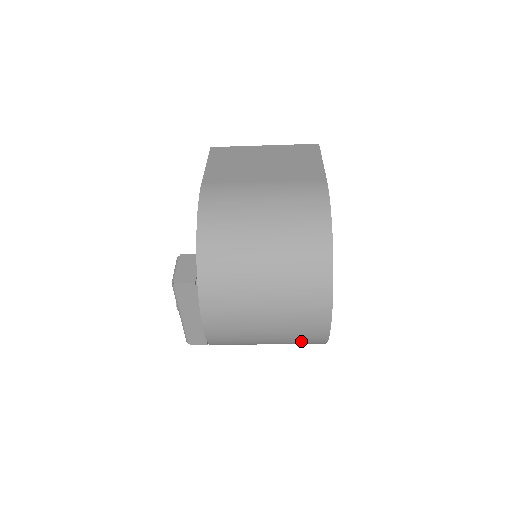
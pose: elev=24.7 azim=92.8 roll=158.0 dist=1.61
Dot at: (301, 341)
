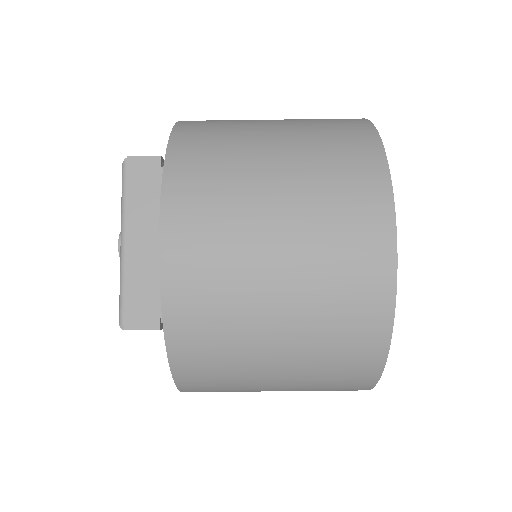
Dot at: (343, 305)
